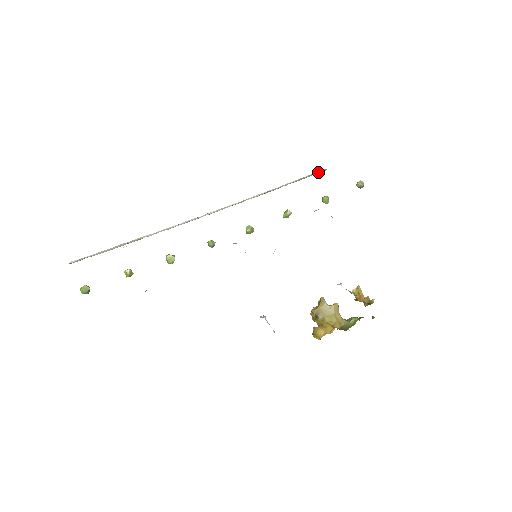
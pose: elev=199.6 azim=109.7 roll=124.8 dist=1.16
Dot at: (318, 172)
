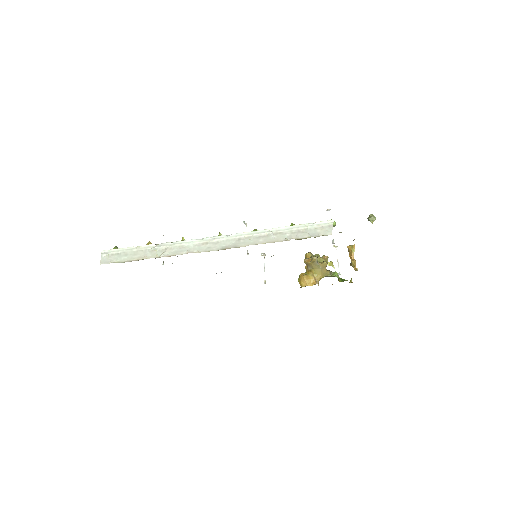
Dot at: (324, 229)
